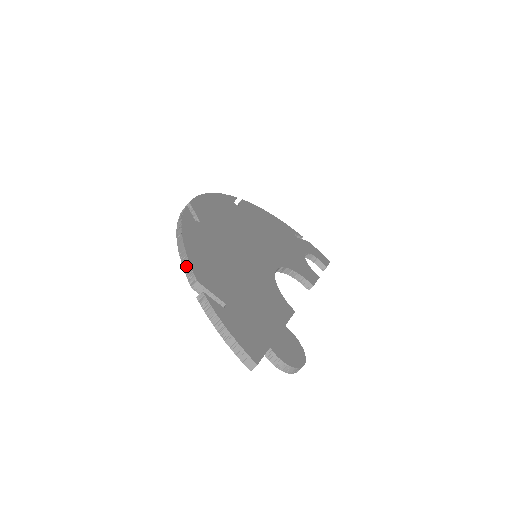
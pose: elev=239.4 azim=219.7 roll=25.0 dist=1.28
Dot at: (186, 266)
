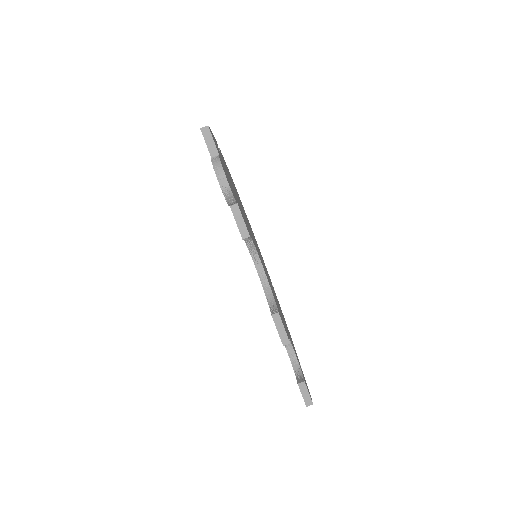
Dot at: occluded
